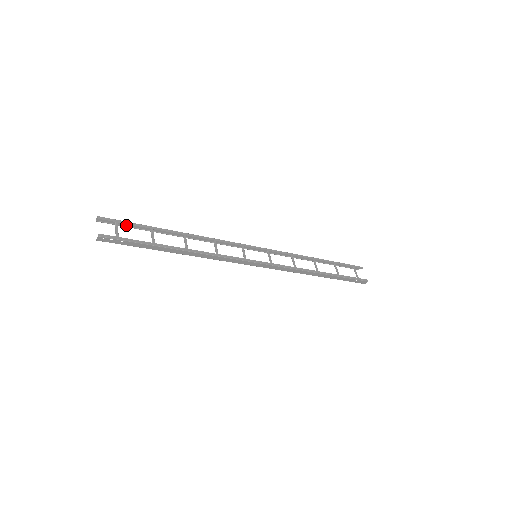
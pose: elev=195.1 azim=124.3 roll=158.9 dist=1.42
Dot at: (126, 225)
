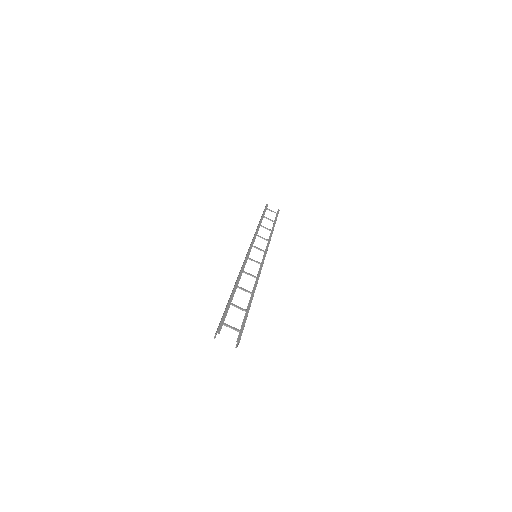
Dot at: occluded
